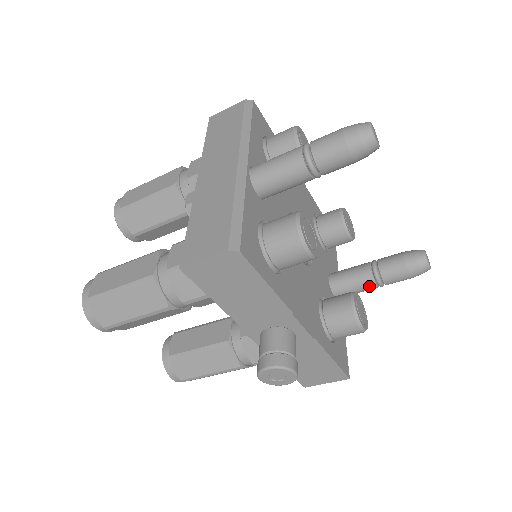
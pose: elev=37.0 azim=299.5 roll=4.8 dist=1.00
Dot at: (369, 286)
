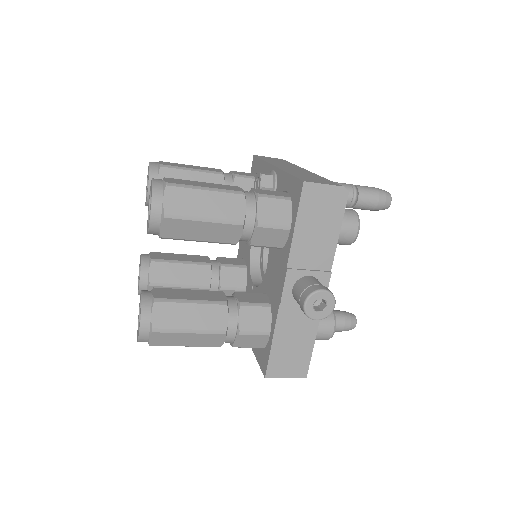
Dot at: occluded
